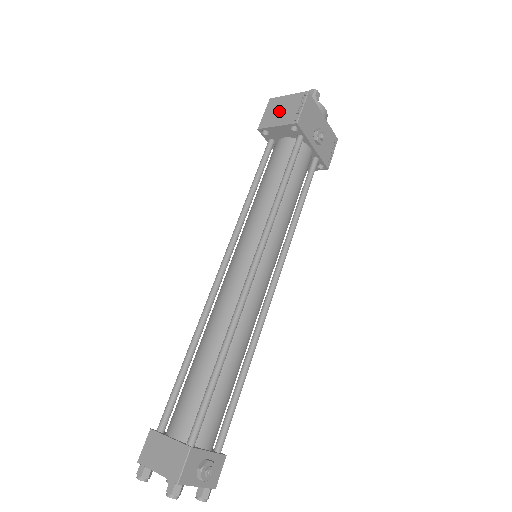
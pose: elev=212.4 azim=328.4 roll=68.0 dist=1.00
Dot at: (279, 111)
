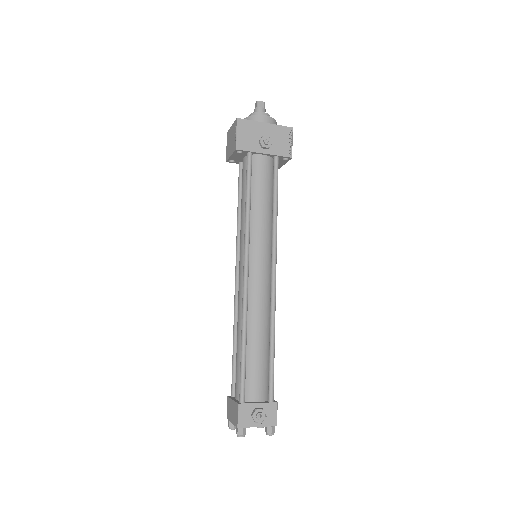
Dot at: (230, 142)
